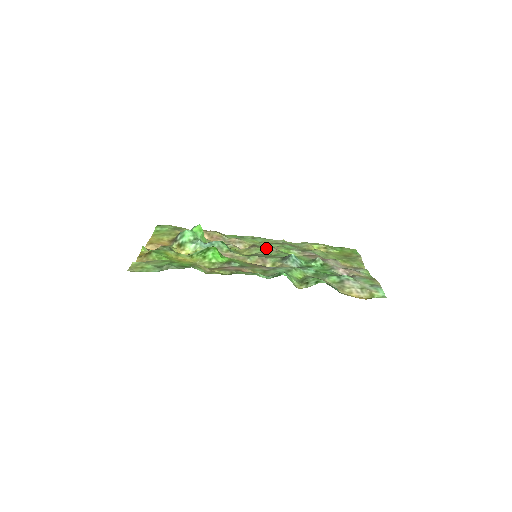
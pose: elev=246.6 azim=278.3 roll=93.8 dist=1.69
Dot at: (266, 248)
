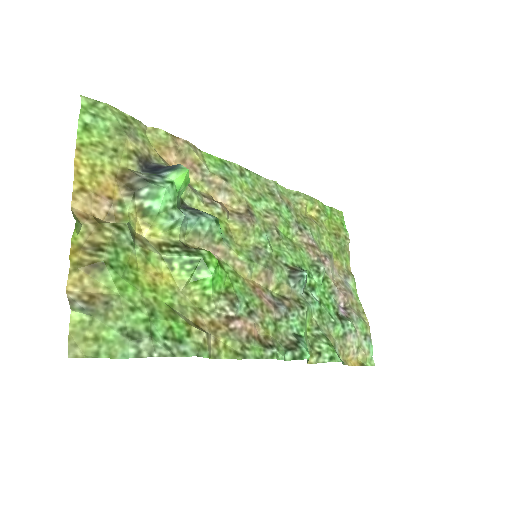
Dot at: (263, 220)
